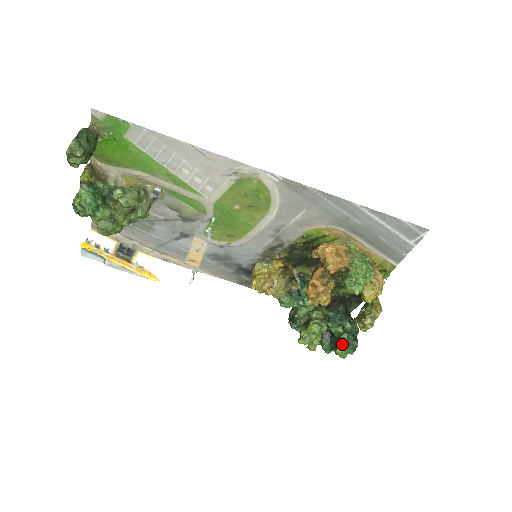
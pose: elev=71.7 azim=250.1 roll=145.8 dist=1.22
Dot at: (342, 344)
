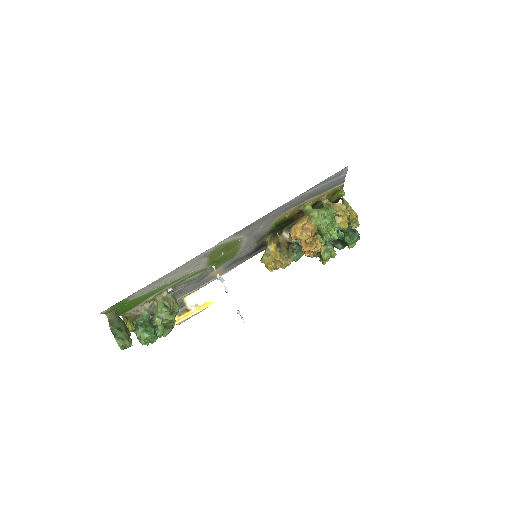
Dot at: (349, 243)
